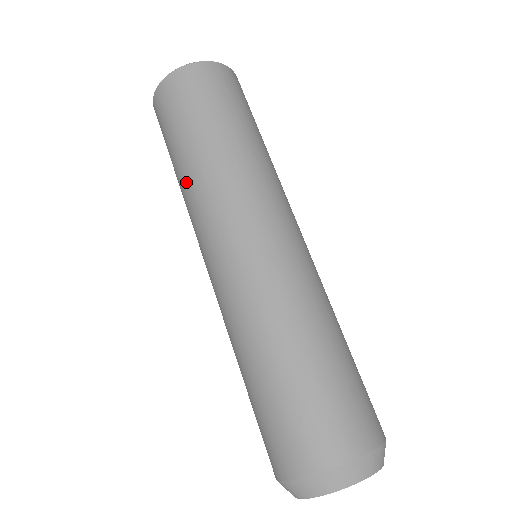
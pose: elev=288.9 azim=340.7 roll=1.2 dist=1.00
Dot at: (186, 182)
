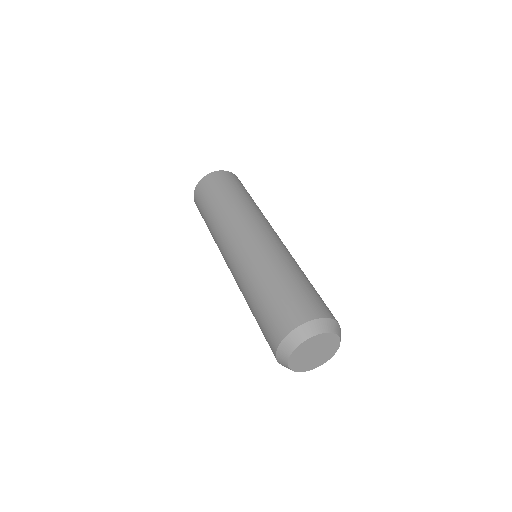
Dot at: (212, 236)
